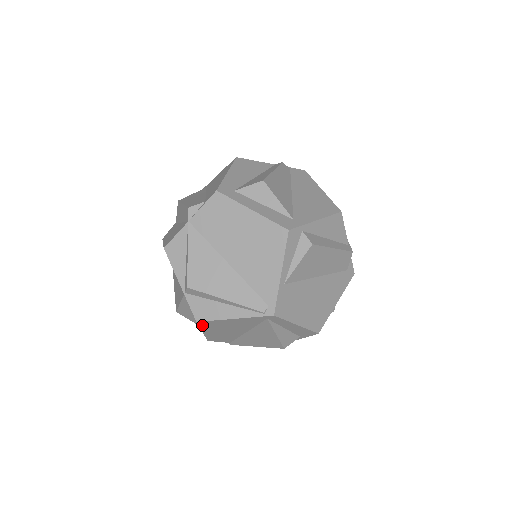
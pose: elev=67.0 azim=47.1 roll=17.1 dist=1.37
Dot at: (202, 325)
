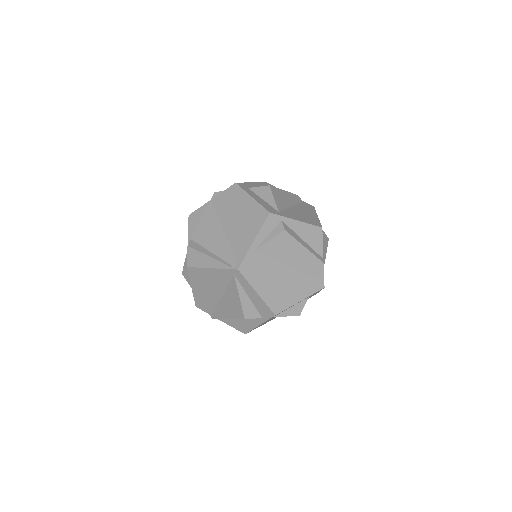
Dot at: (191, 274)
